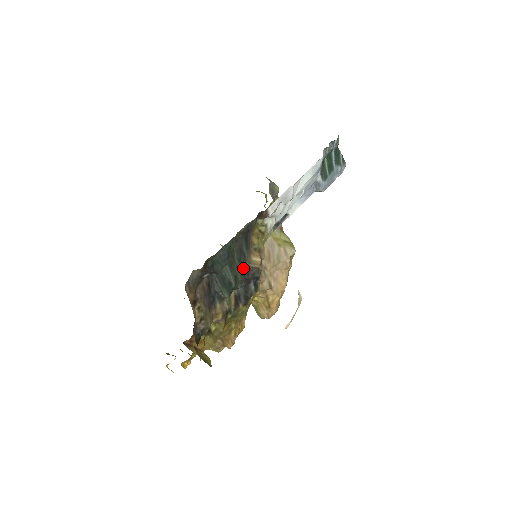
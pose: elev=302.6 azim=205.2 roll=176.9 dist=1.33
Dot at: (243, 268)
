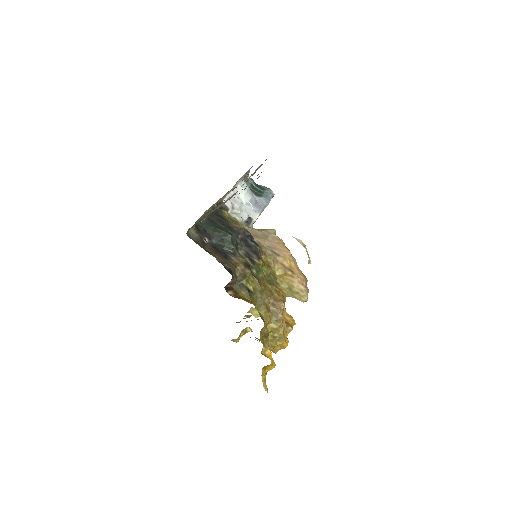
Dot at: (230, 228)
